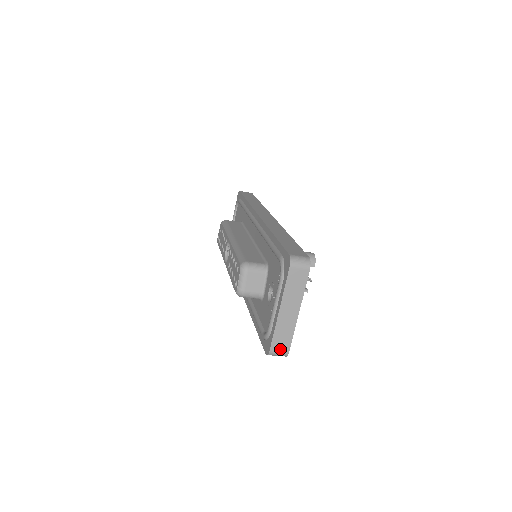
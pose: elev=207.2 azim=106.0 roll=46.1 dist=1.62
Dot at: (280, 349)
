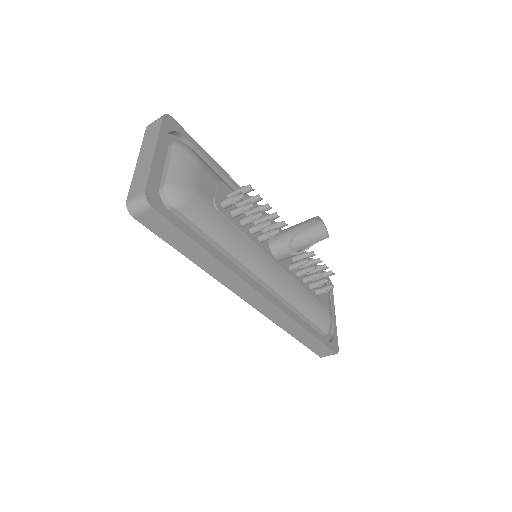
Dot at: (137, 194)
